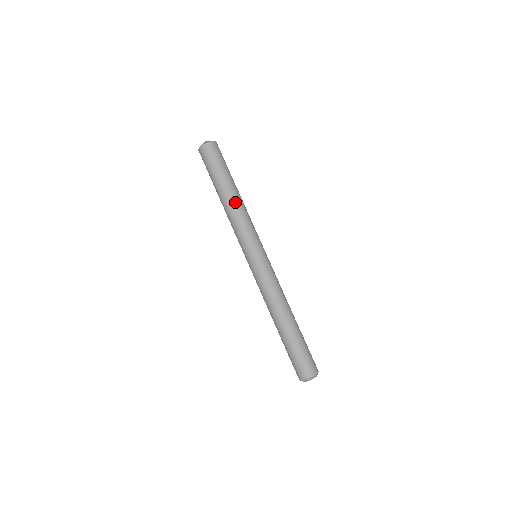
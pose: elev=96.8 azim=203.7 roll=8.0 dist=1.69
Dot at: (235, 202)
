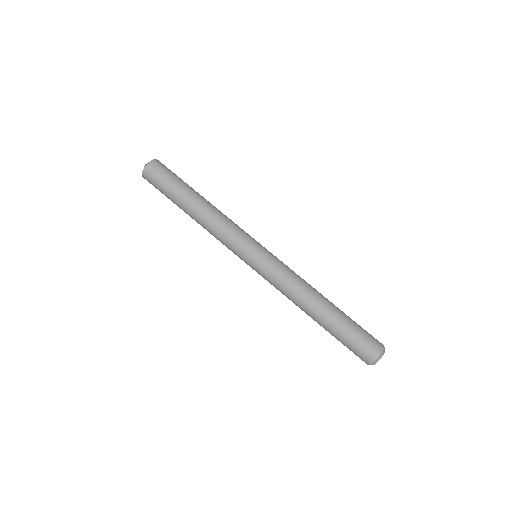
Dot at: (211, 206)
